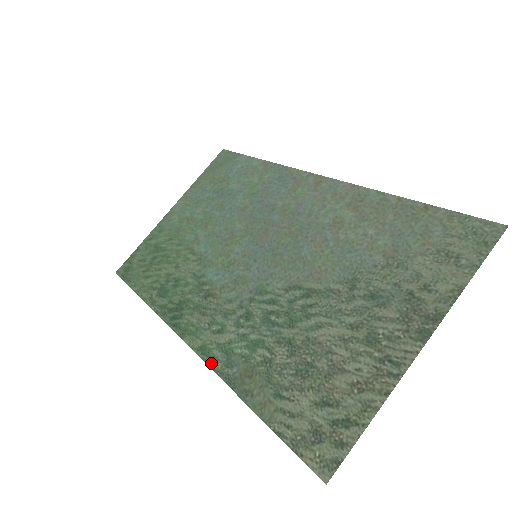
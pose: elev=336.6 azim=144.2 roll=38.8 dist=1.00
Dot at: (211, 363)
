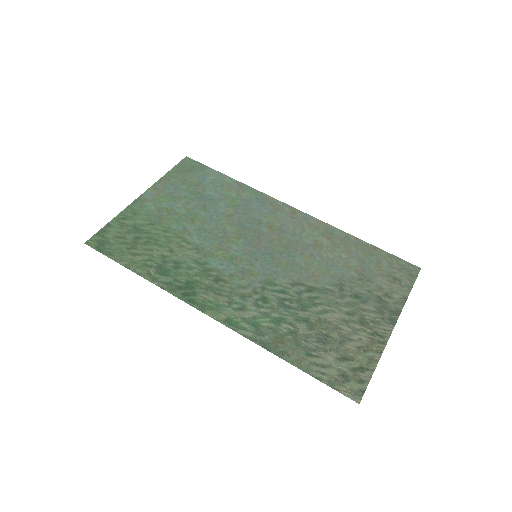
Dot at: (242, 332)
